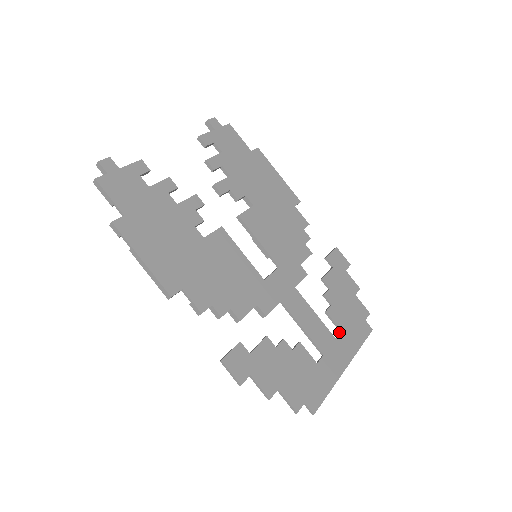
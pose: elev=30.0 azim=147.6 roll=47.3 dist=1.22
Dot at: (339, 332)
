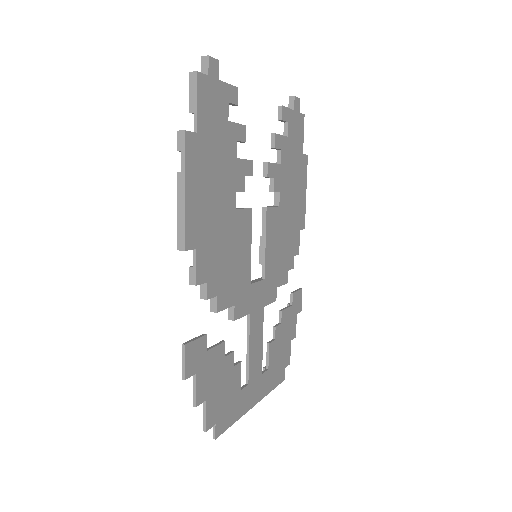
Dot at: (265, 368)
